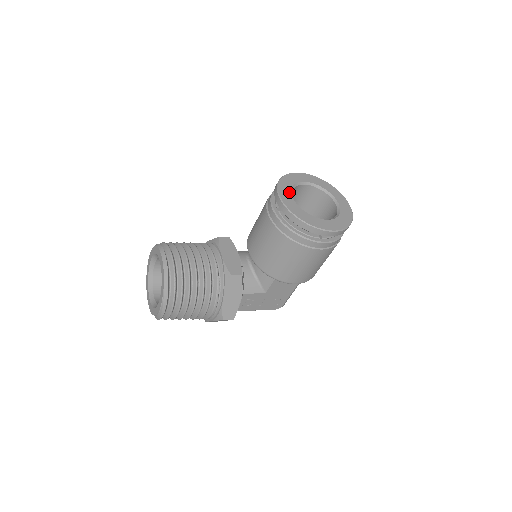
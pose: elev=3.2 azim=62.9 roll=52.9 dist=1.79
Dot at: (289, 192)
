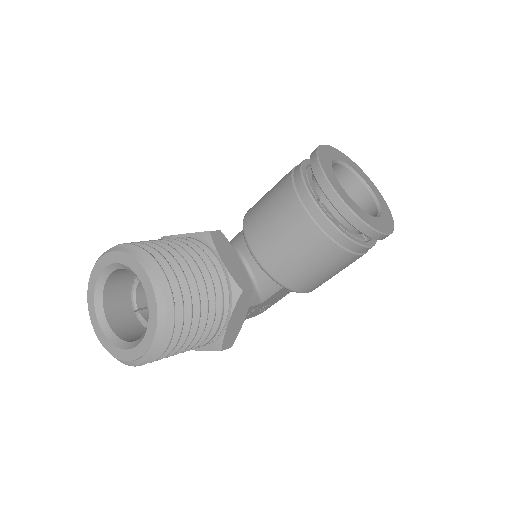
Dot at: (335, 177)
